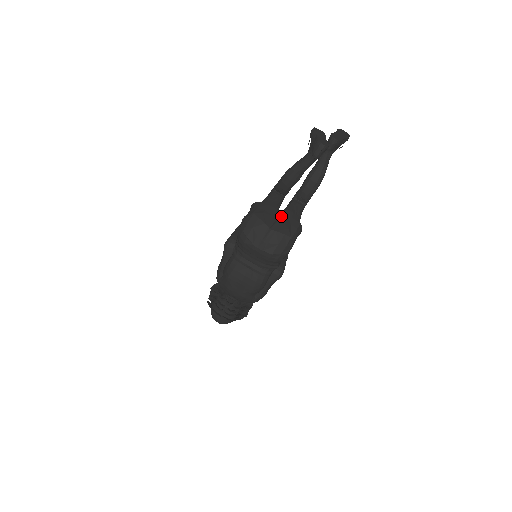
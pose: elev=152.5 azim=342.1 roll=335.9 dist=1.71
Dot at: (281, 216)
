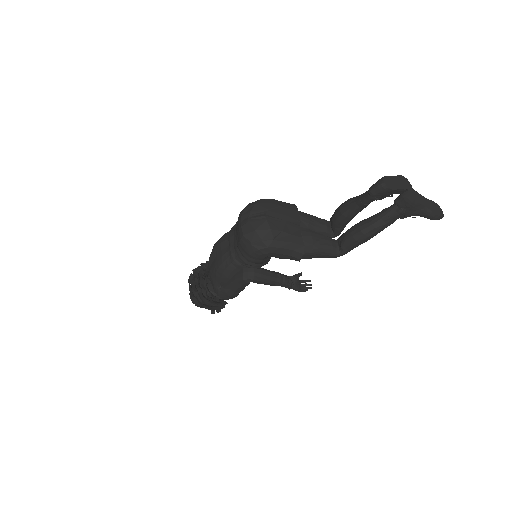
Dot at: (293, 223)
